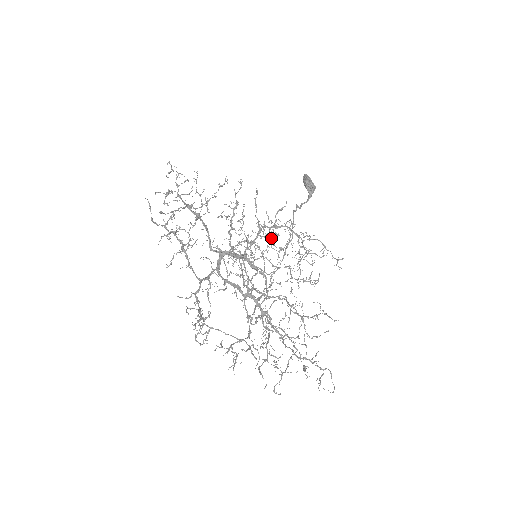
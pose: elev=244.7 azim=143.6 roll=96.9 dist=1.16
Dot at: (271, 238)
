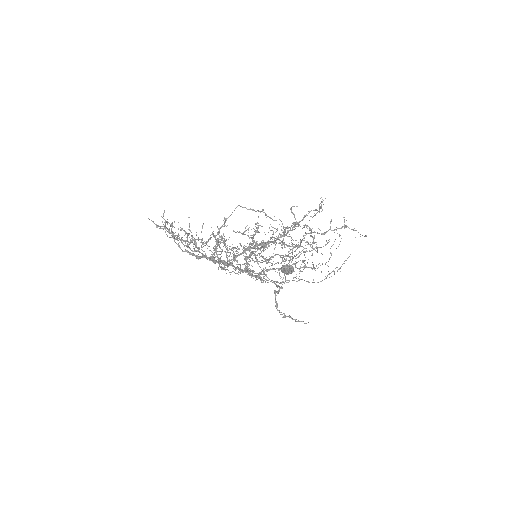
Dot at: occluded
